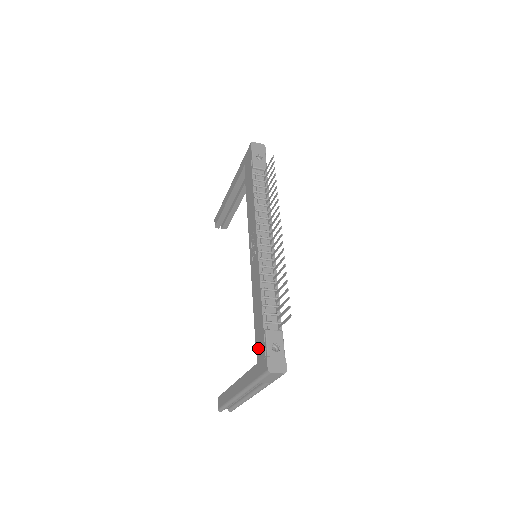
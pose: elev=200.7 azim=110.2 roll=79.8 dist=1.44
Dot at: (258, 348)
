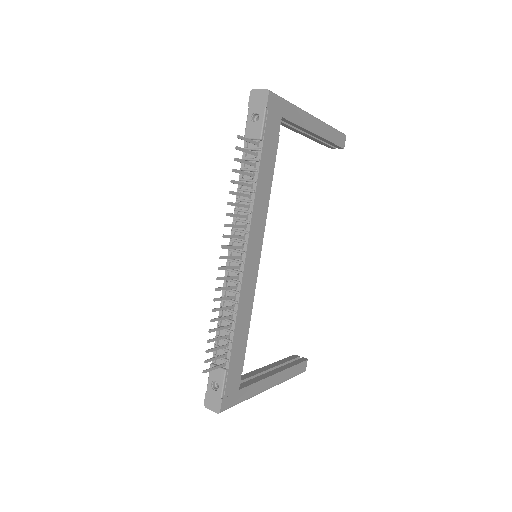
Dot at: occluded
